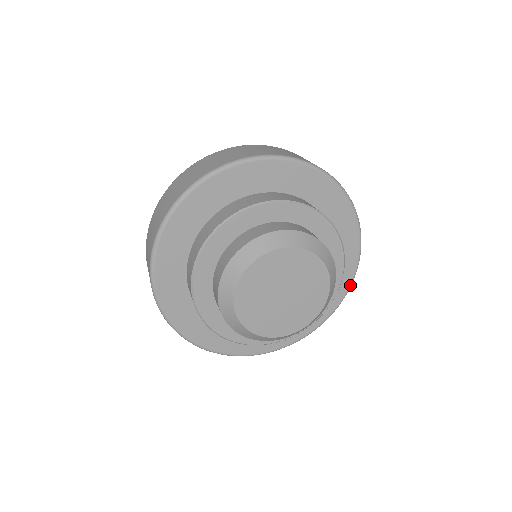
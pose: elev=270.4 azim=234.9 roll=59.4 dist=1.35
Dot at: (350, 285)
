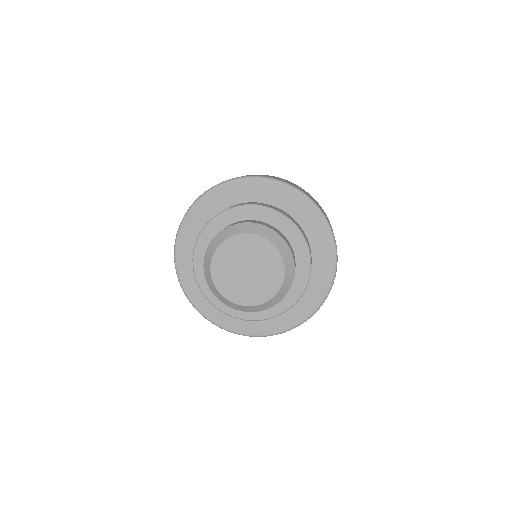
Dot at: (291, 328)
